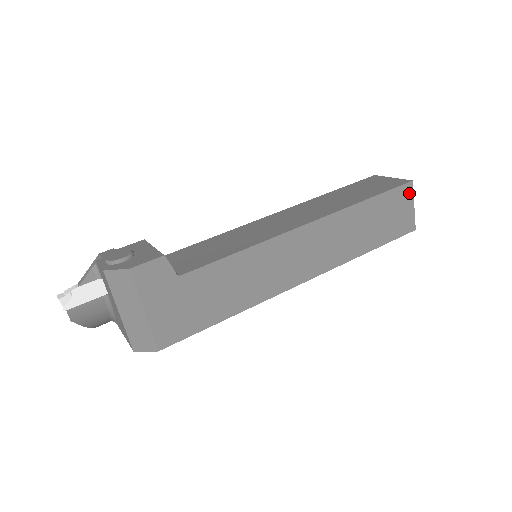
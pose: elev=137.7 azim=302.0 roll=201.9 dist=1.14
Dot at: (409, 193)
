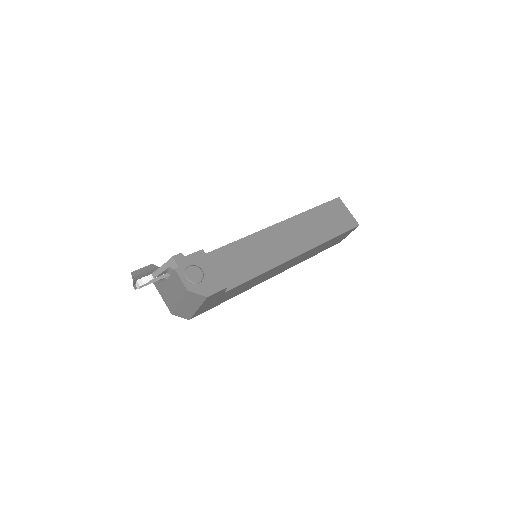
Dot at: (353, 230)
